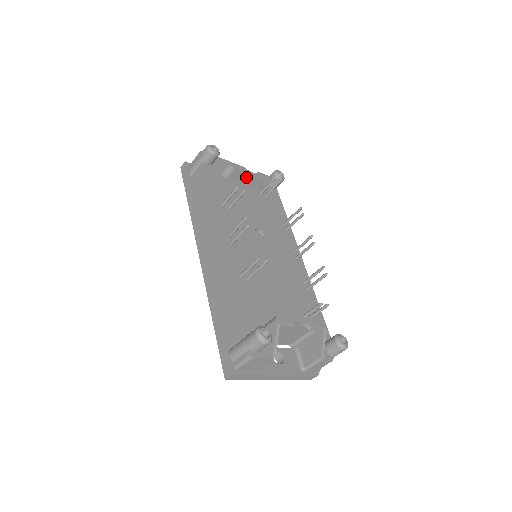
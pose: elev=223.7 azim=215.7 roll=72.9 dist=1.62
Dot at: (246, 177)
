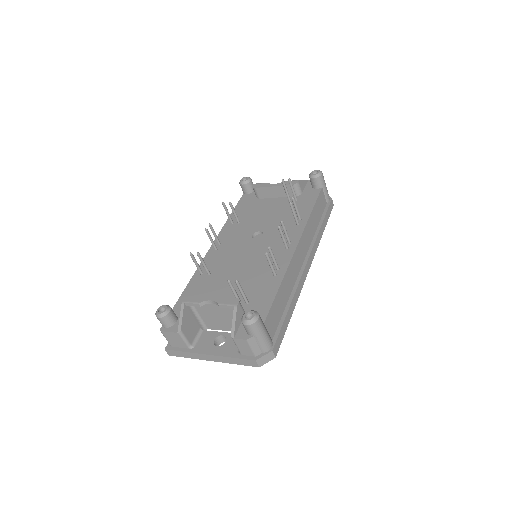
Dot at: (270, 190)
